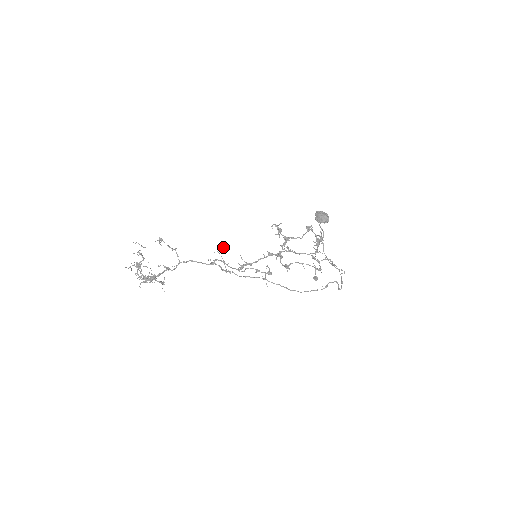
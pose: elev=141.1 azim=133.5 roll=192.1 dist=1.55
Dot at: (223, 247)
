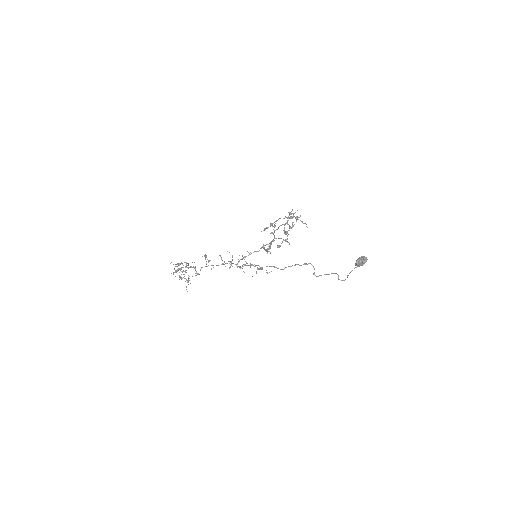
Dot at: (239, 255)
